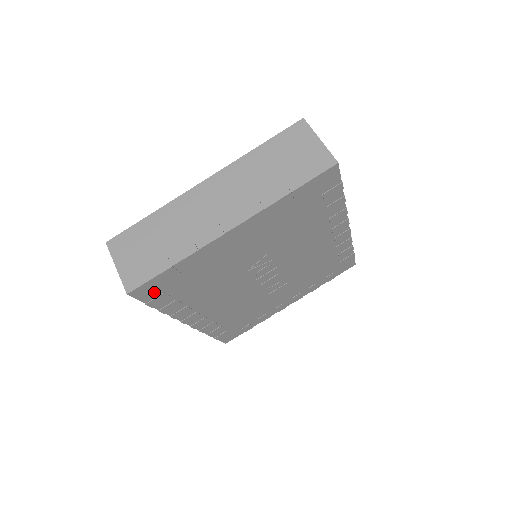
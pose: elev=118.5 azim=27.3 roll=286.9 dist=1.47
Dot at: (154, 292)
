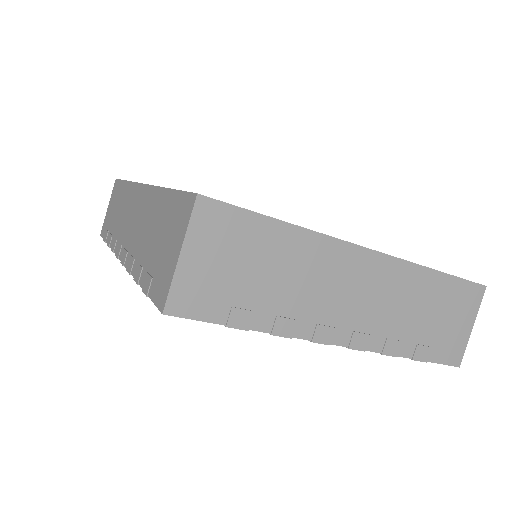
Dot at: occluded
